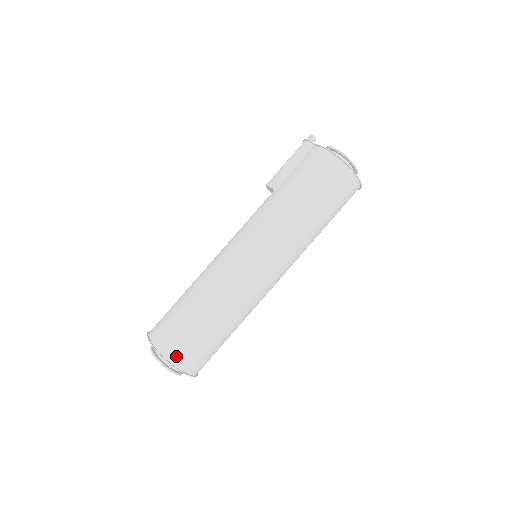
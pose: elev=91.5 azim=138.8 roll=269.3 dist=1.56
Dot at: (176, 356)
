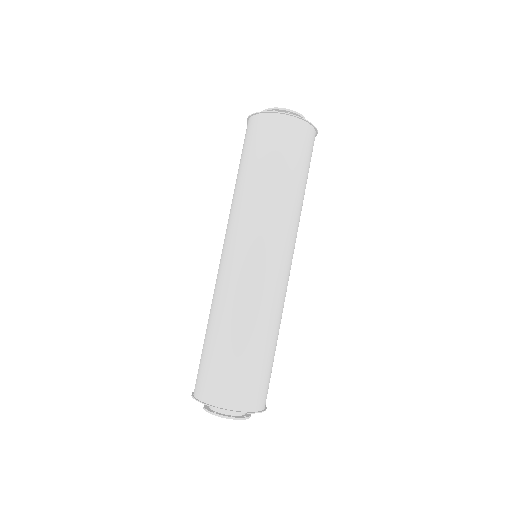
Dot at: (202, 391)
